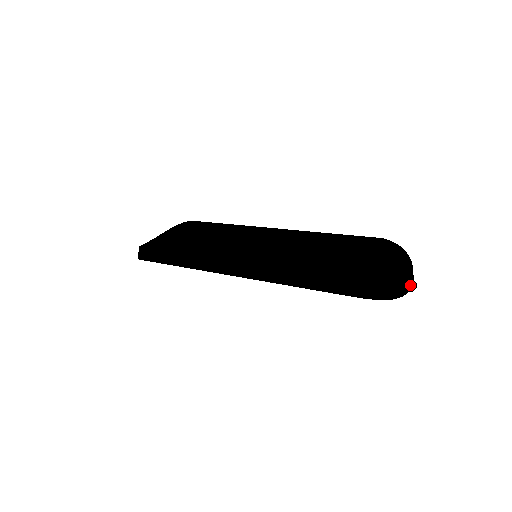
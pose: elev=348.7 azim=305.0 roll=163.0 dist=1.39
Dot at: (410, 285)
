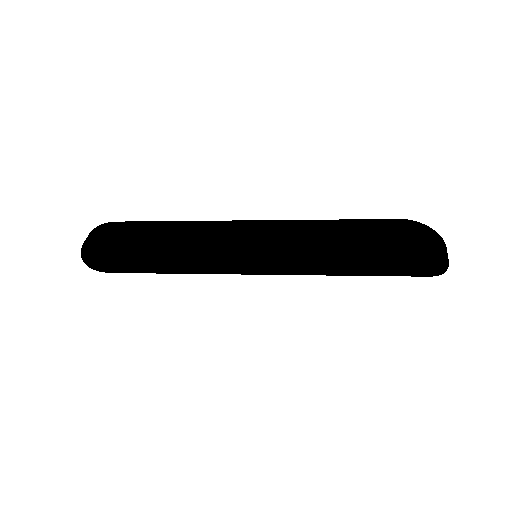
Dot at: occluded
